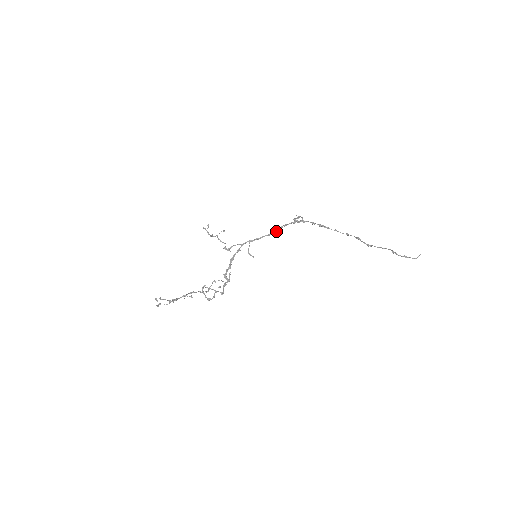
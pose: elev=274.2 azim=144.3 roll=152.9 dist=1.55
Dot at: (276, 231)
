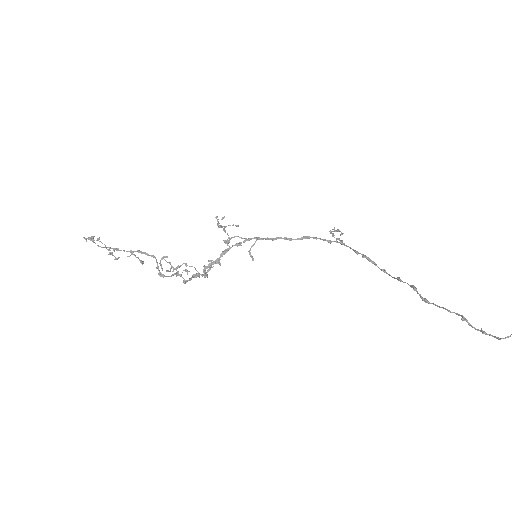
Dot at: (299, 238)
